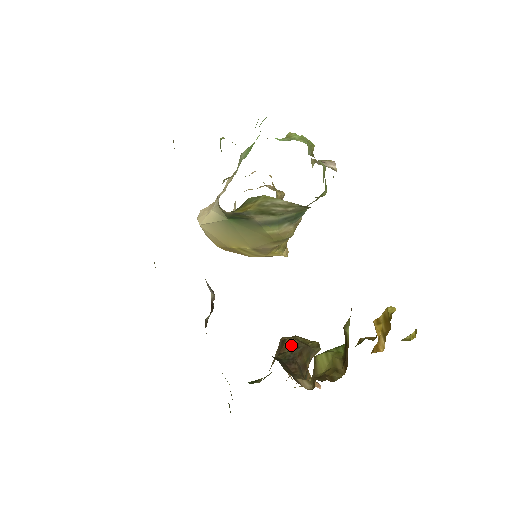
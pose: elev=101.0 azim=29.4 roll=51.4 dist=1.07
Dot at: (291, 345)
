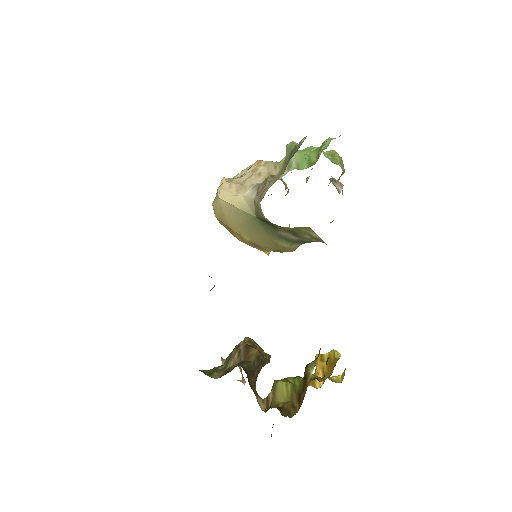
Dot at: (255, 356)
